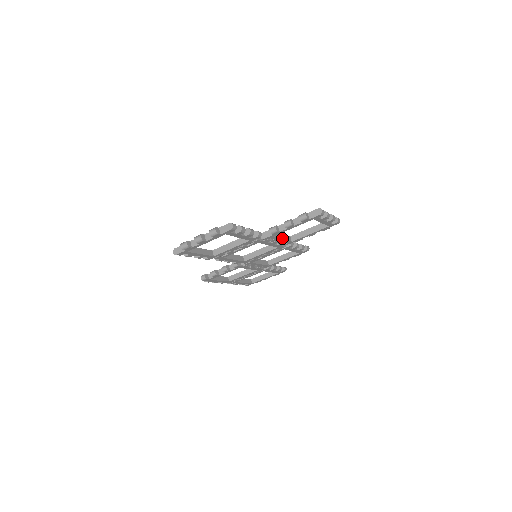
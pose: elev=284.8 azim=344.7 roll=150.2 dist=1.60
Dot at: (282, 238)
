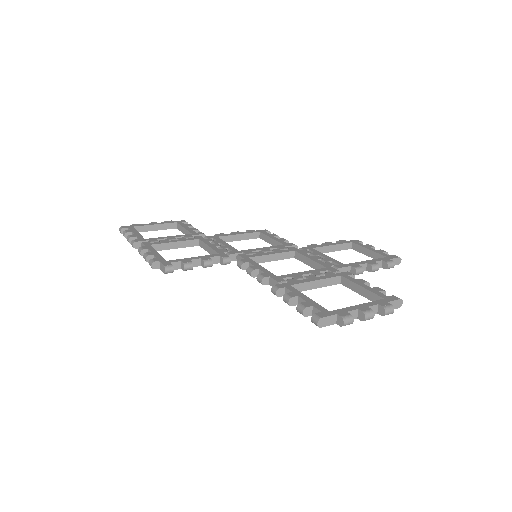
Dot at: occluded
